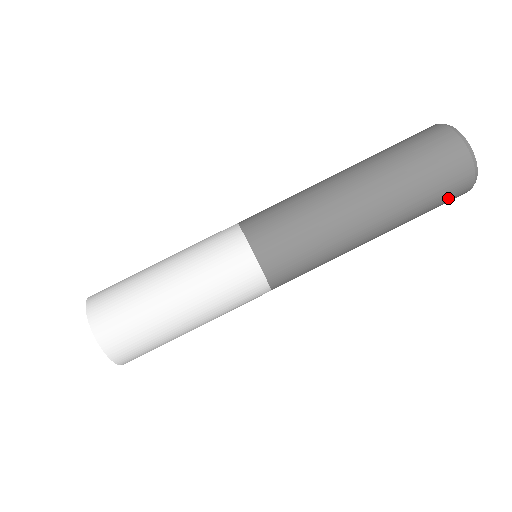
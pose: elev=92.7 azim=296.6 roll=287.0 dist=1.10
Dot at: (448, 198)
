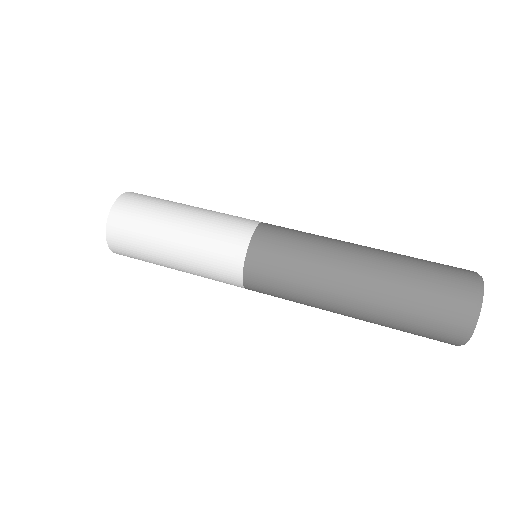
Dot at: (448, 282)
